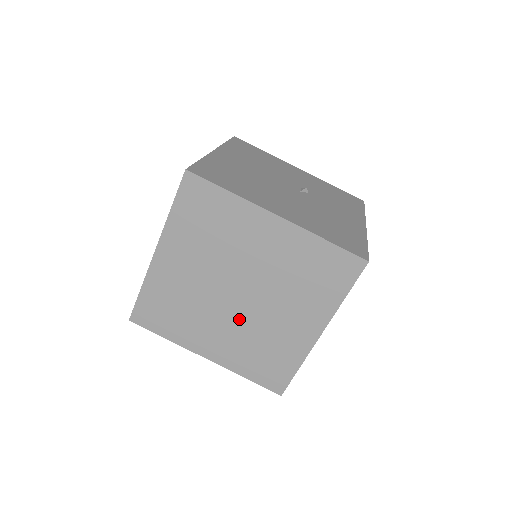
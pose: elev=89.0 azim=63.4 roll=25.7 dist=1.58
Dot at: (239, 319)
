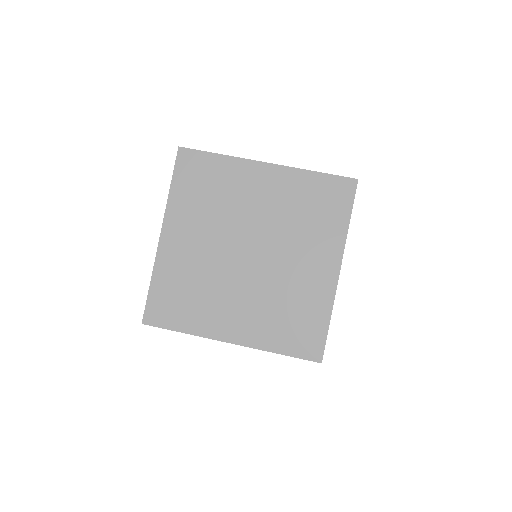
Dot at: (256, 281)
